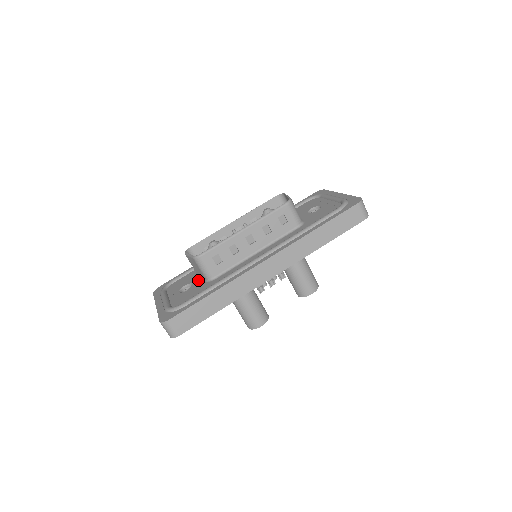
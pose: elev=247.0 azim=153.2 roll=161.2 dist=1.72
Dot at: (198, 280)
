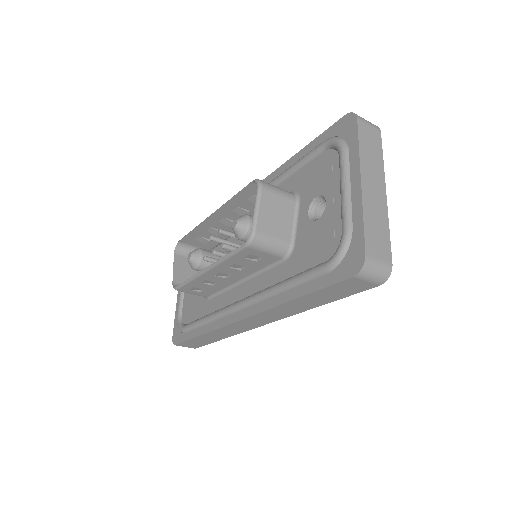
Dot at: occluded
